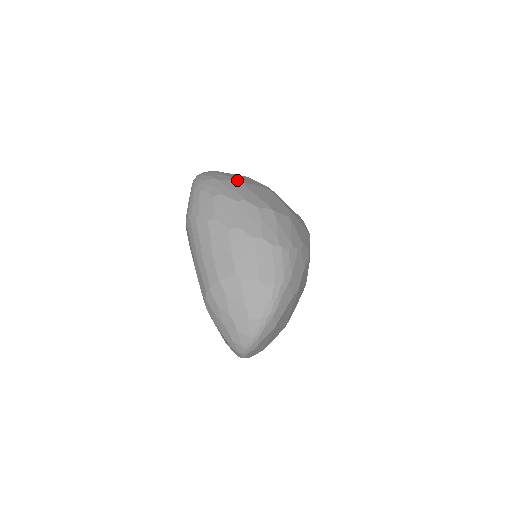
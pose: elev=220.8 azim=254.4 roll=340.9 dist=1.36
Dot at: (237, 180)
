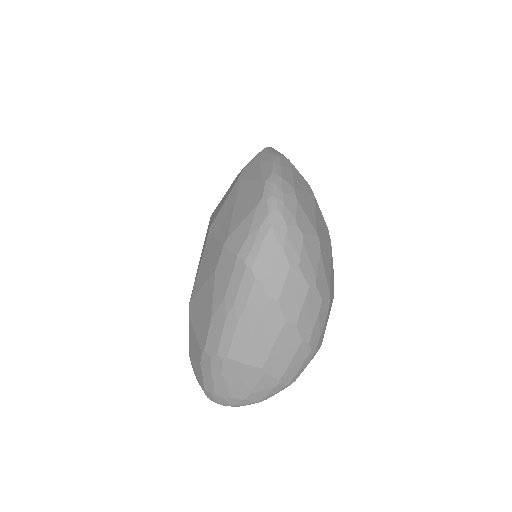
Dot at: (317, 237)
